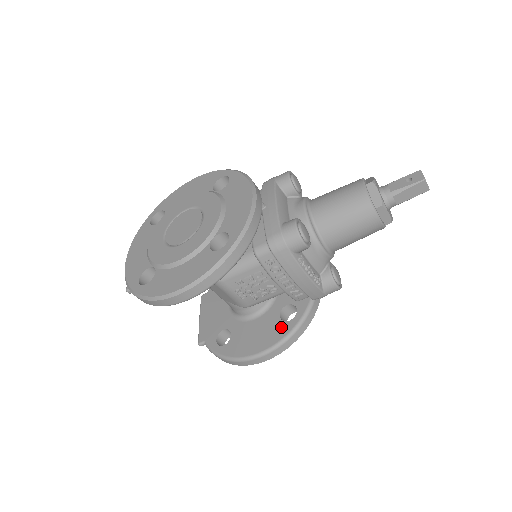
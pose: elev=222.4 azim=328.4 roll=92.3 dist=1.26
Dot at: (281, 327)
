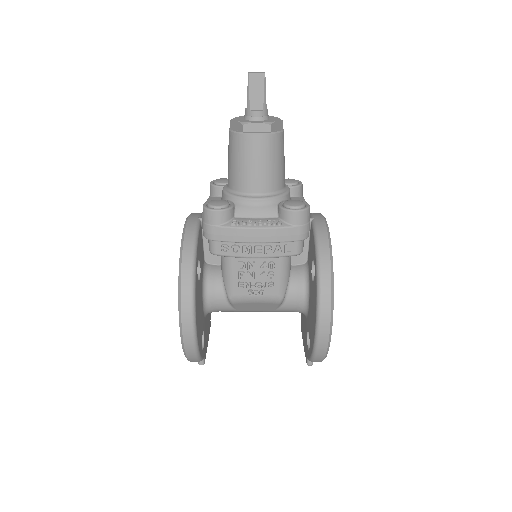
Dot at: (314, 287)
